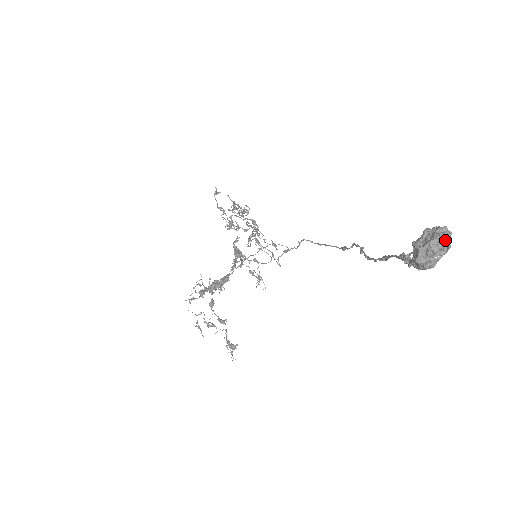
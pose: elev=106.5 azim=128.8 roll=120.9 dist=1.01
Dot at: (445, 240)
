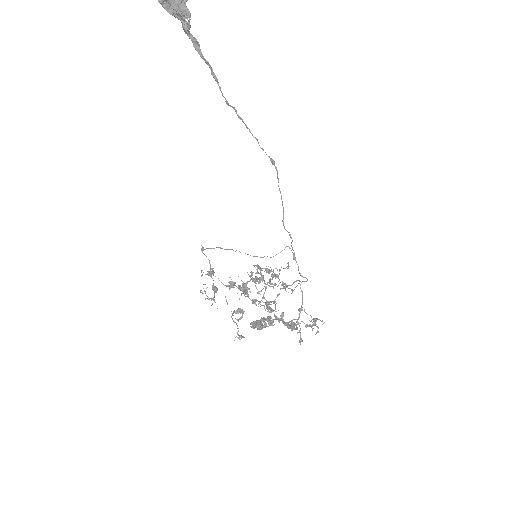
Dot at: out of frame
